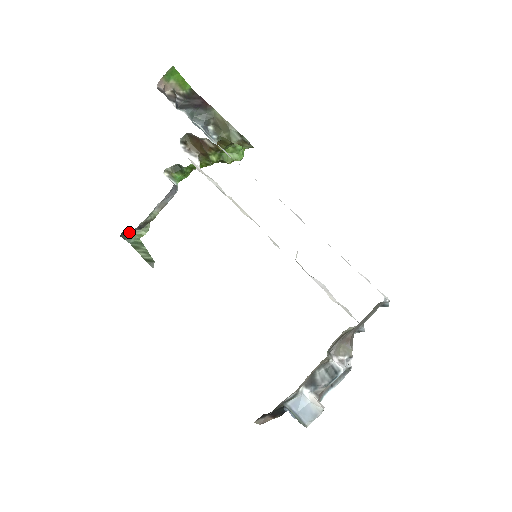
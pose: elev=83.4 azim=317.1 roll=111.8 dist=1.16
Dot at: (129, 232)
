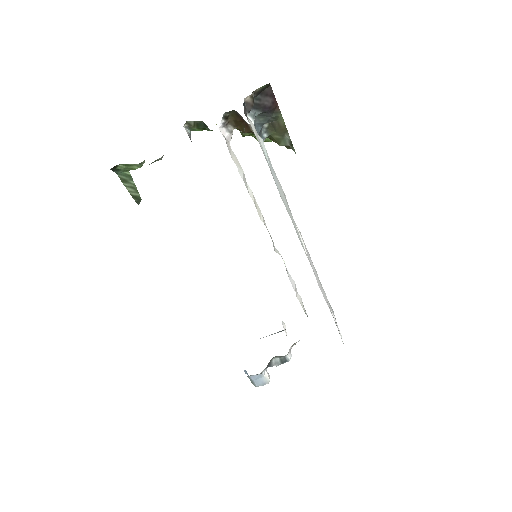
Dot at: (120, 164)
